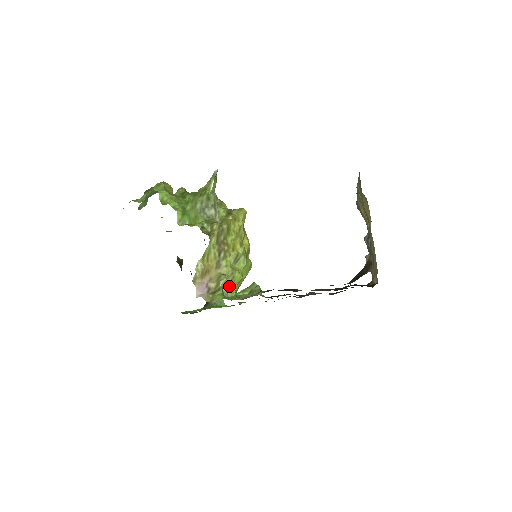
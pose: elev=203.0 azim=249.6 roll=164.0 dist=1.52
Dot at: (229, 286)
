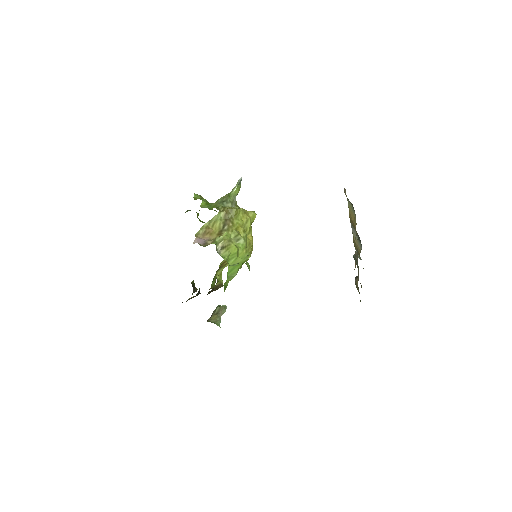
Dot at: (223, 249)
